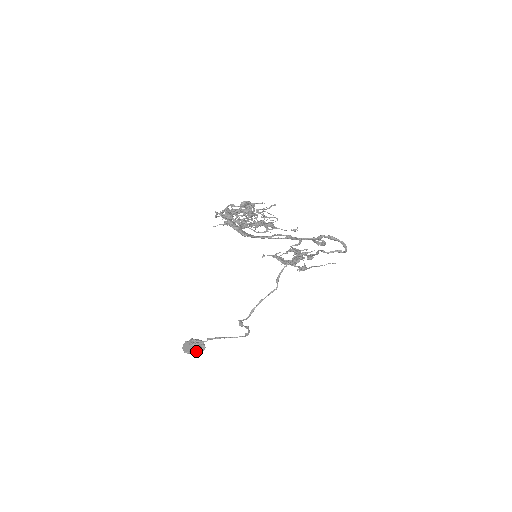
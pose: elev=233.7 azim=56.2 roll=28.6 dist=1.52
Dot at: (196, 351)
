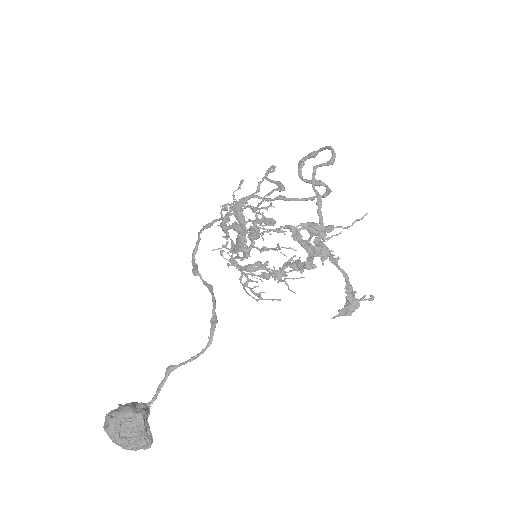
Dot at: (123, 409)
